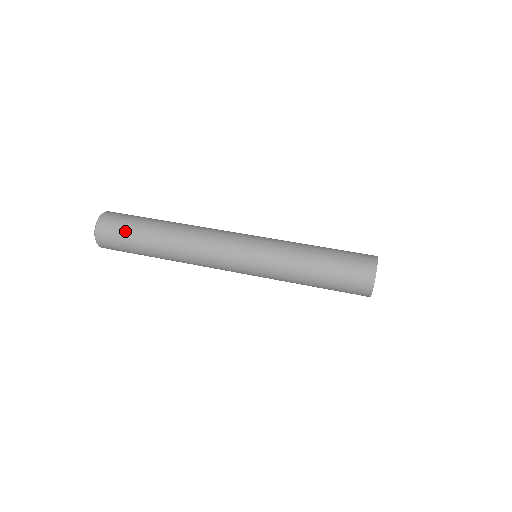
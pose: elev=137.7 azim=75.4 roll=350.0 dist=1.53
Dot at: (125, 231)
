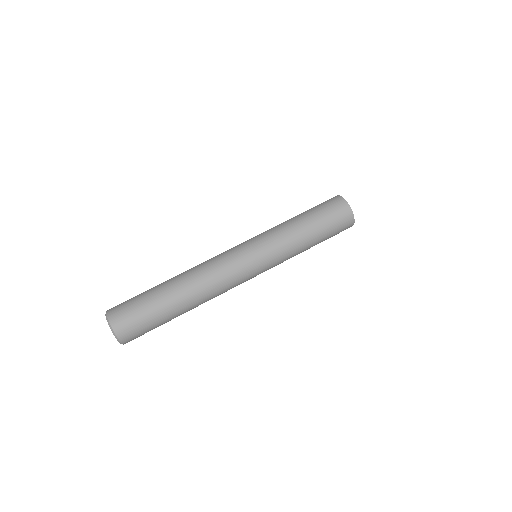
Dot at: (152, 329)
